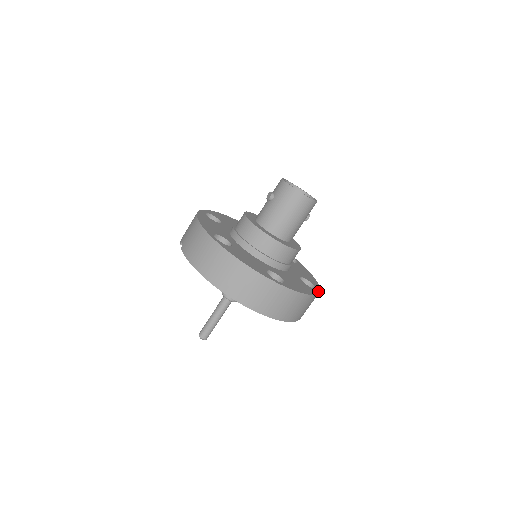
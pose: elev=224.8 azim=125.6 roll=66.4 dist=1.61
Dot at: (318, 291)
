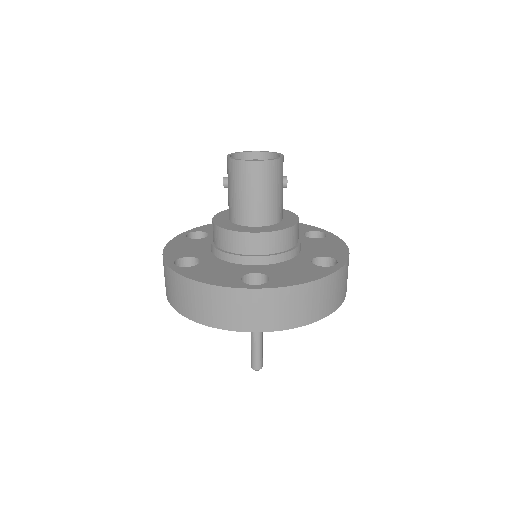
Dot at: (339, 267)
